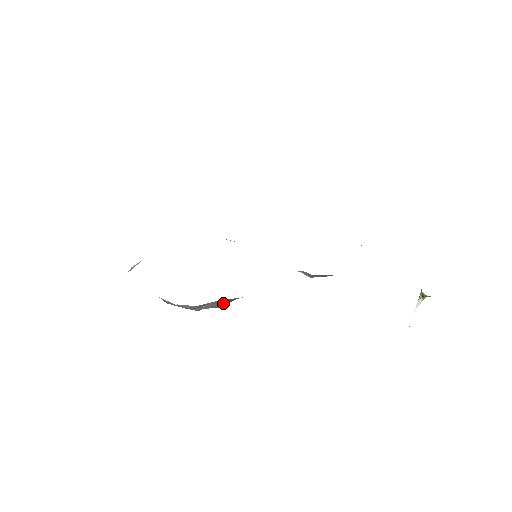
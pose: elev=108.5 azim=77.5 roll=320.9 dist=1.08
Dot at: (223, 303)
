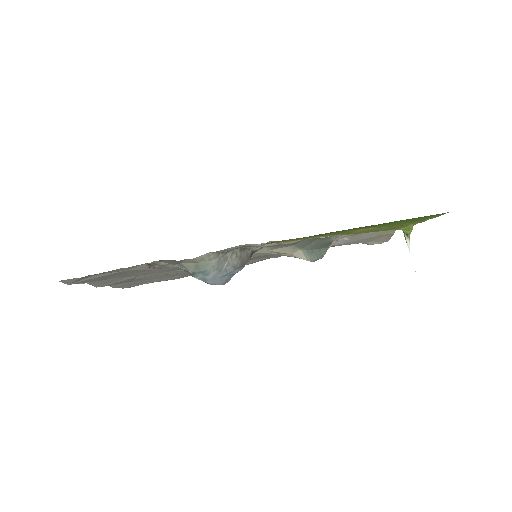
Dot at: (240, 257)
